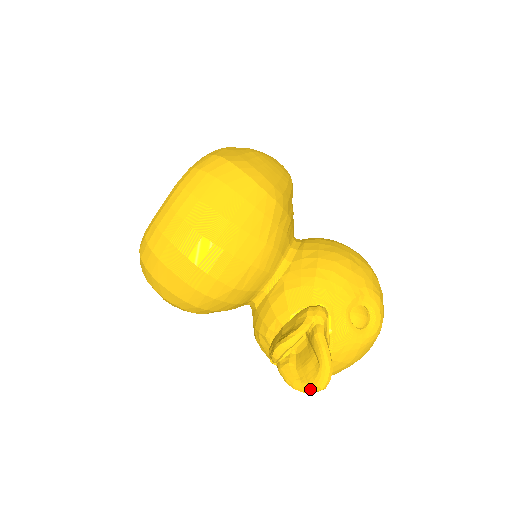
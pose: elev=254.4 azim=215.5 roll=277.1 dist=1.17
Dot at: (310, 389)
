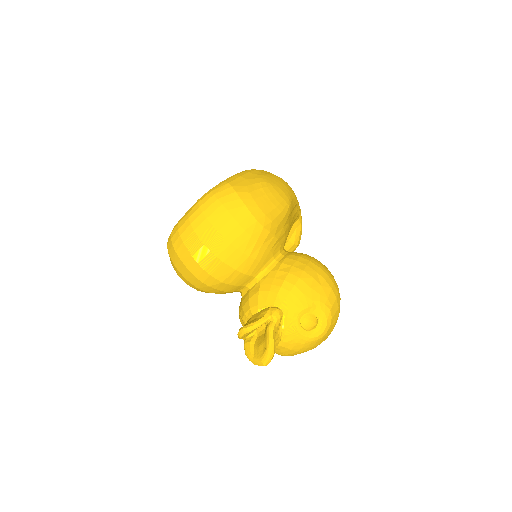
Dot at: (257, 363)
